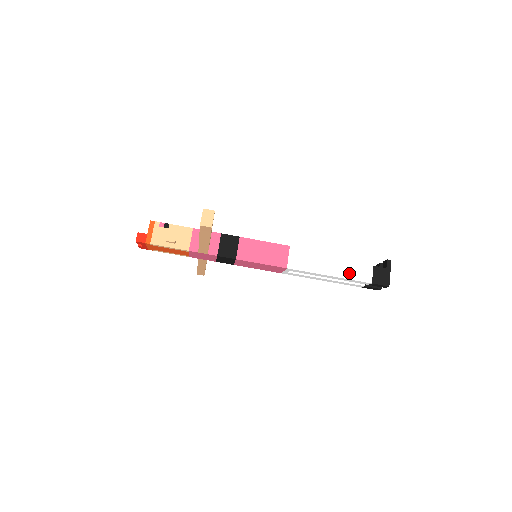
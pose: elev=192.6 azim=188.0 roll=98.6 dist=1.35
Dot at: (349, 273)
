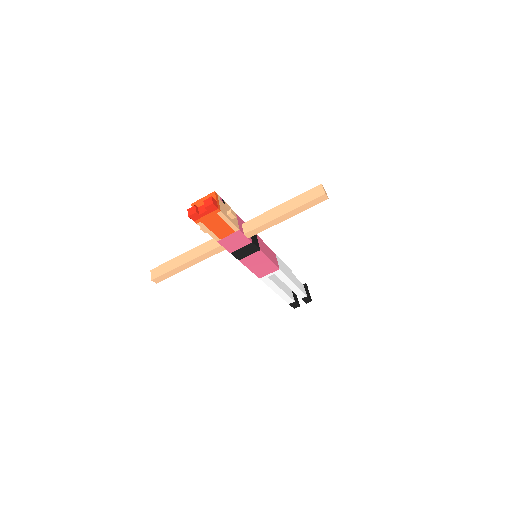
Dot at: (299, 285)
